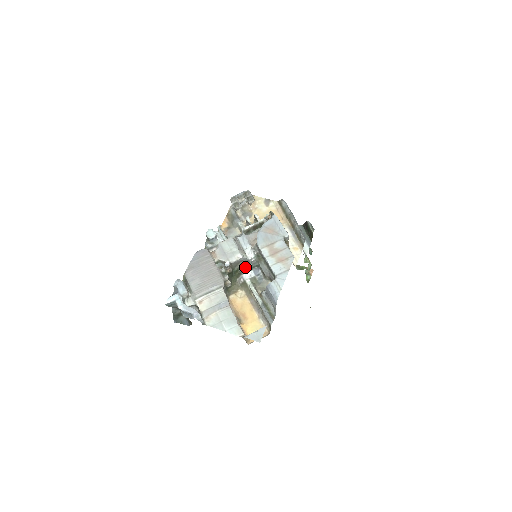
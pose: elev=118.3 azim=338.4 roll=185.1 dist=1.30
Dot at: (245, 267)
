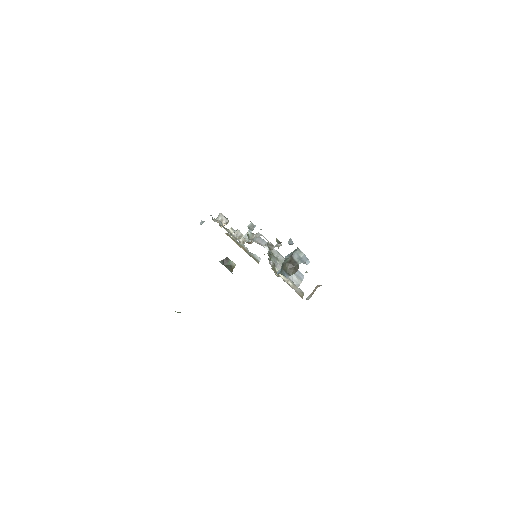
Dot at: (270, 255)
